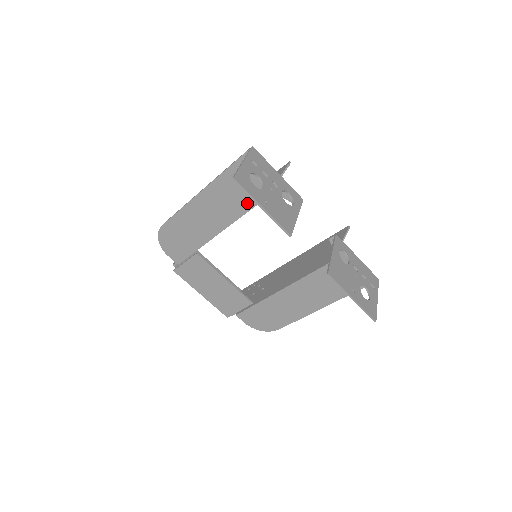
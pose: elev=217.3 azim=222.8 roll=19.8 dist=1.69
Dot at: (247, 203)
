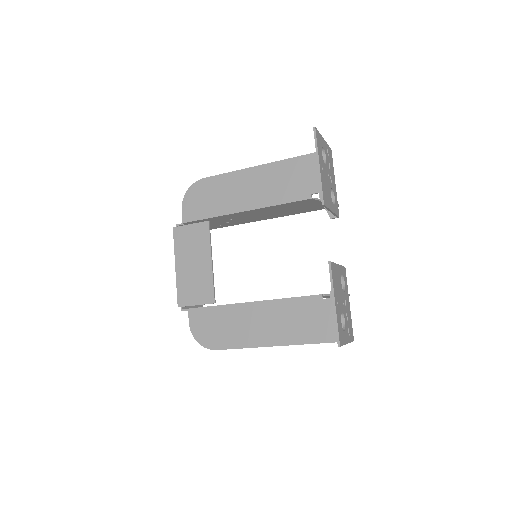
Dot at: (290, 195)
